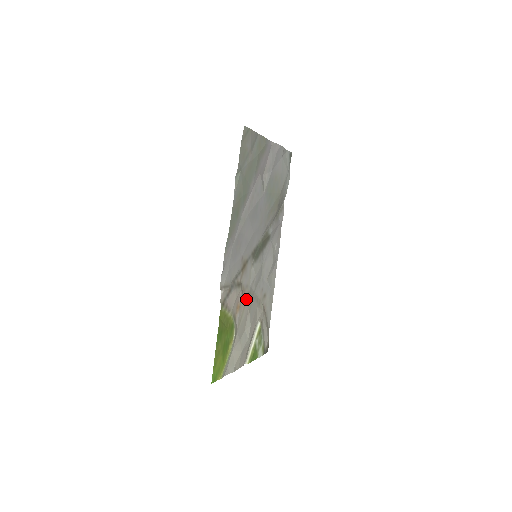
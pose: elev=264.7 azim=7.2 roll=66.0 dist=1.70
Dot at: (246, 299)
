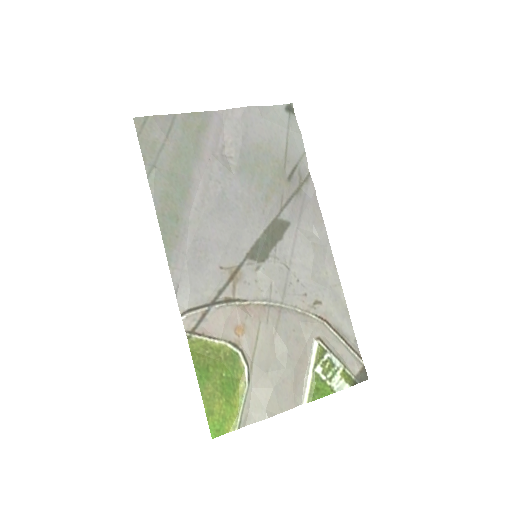
Dot at: (260, 316)
